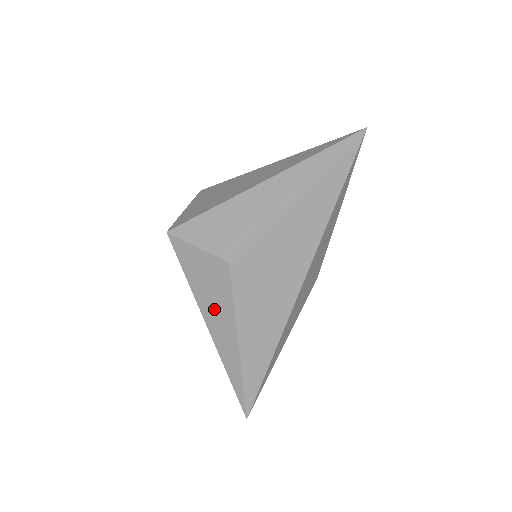
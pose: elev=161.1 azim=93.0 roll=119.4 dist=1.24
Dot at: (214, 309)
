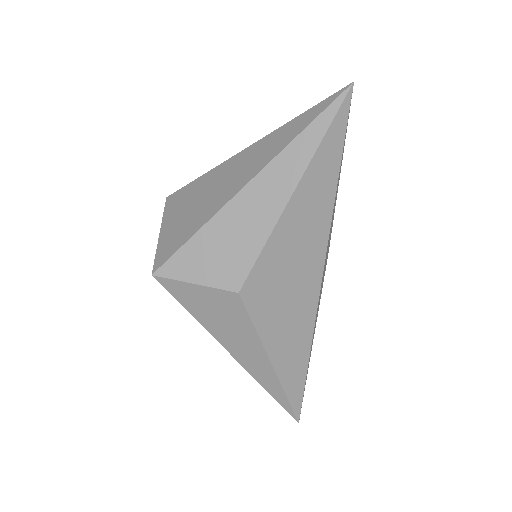
Dot at: (234, 338)
